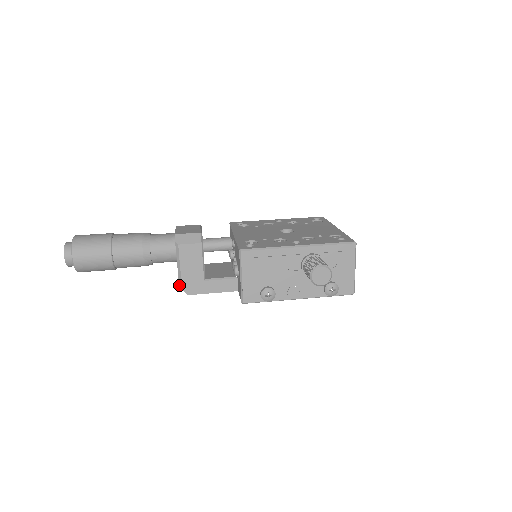
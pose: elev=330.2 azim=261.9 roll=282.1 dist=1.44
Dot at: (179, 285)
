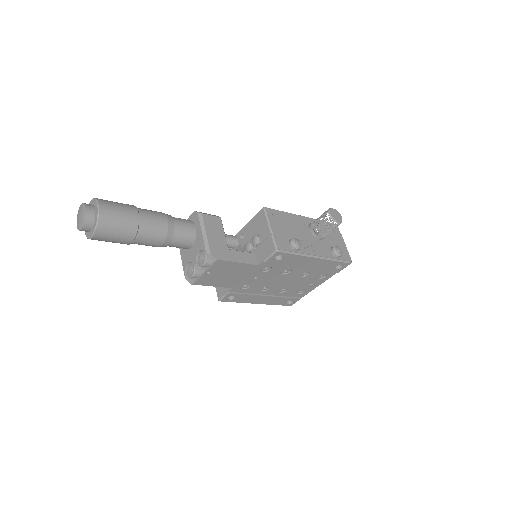
Dot at: (206, 250)
